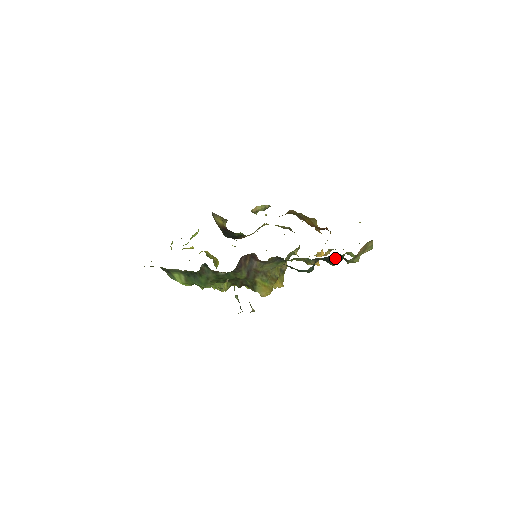
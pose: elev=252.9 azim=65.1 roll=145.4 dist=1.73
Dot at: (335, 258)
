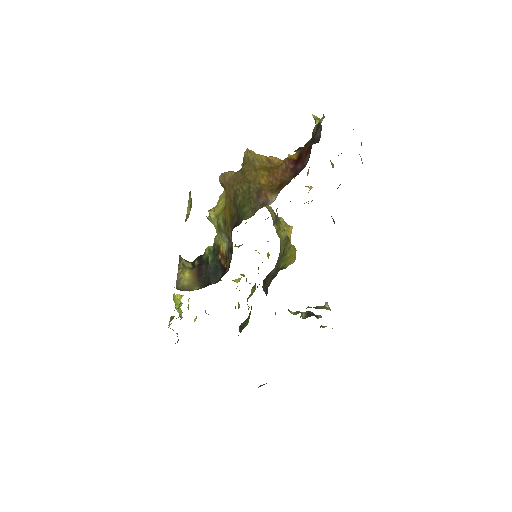
Dot at: (339, 185)
